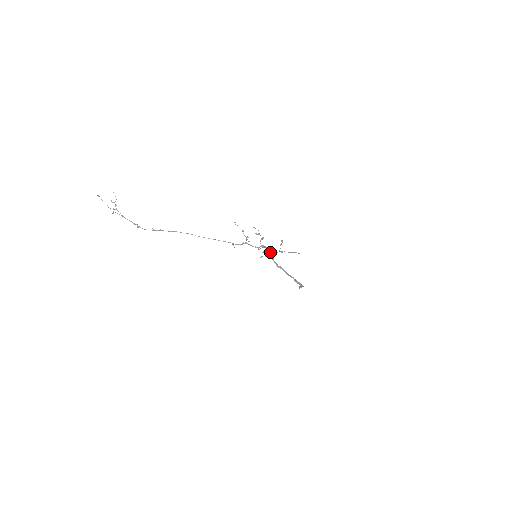
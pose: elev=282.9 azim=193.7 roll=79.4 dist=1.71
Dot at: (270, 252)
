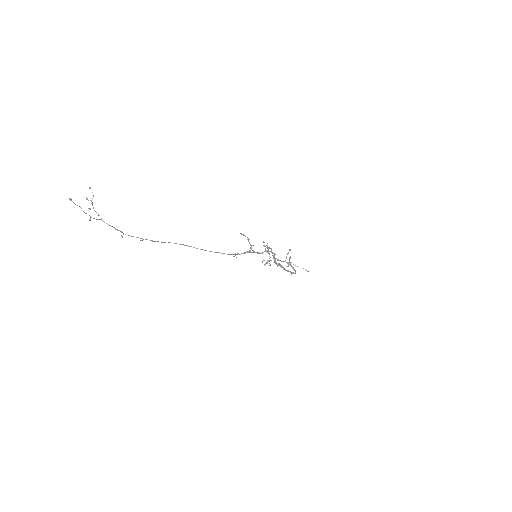
Dot at: (273, 253)
